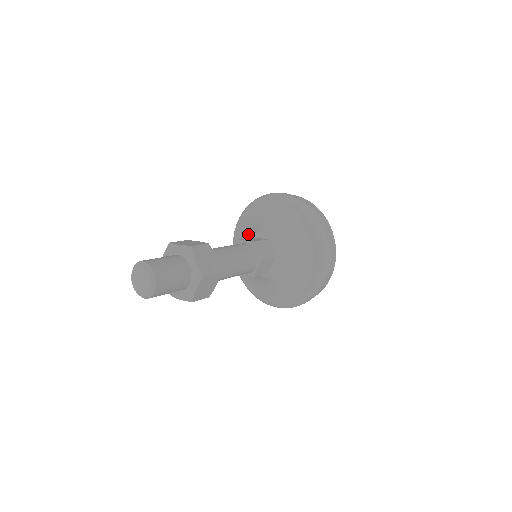
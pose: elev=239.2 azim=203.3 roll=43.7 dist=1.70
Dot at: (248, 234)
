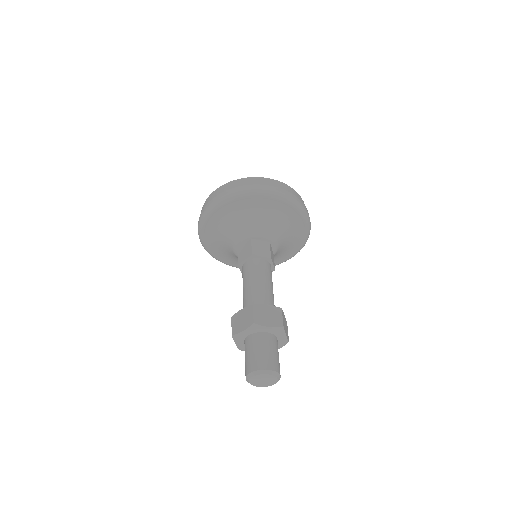
Dot at: (226, 247)
